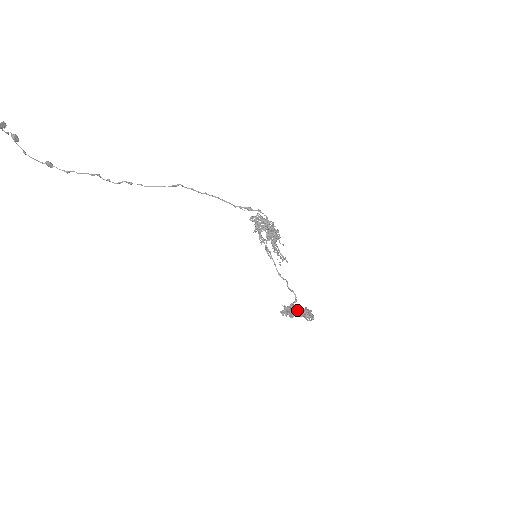
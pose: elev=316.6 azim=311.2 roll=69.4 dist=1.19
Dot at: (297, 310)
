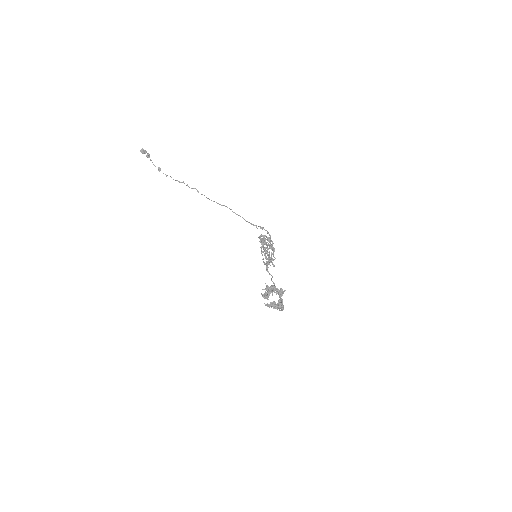
Dot at: (275, 288)
